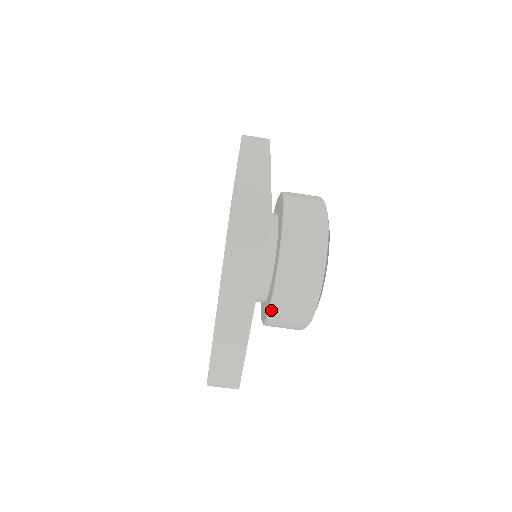
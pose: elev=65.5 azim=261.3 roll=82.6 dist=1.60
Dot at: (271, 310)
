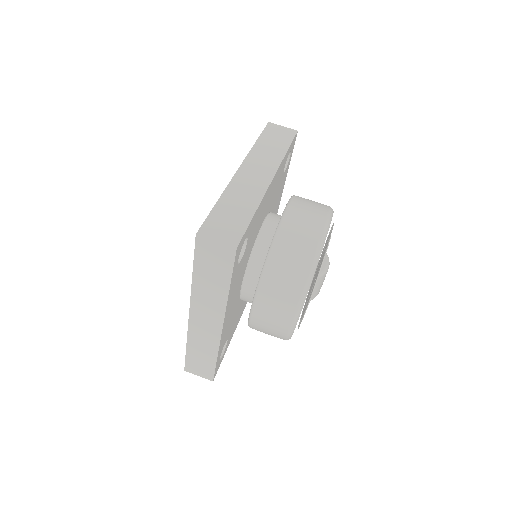
Dot at: (250, 320)
